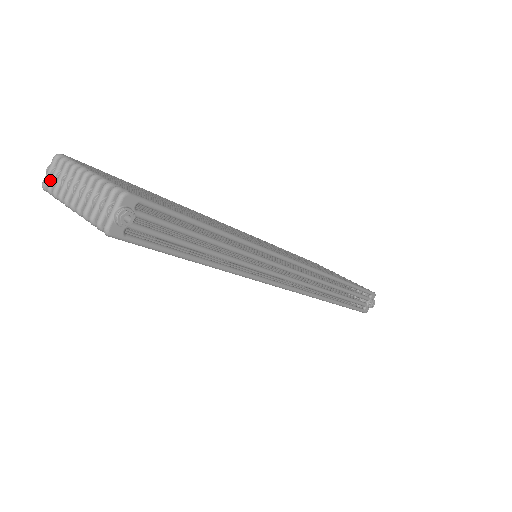
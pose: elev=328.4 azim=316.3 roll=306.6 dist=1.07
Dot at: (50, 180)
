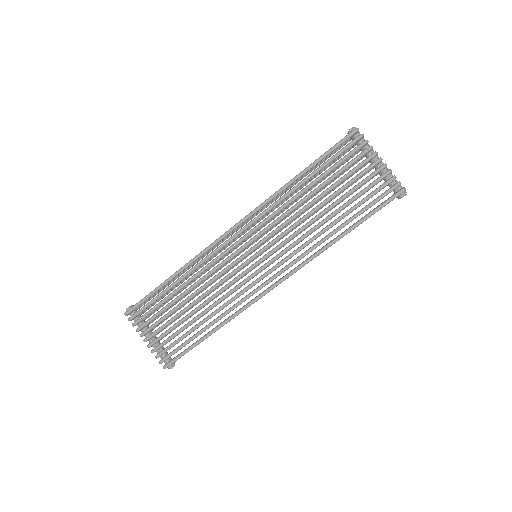
Dot at: occluded
